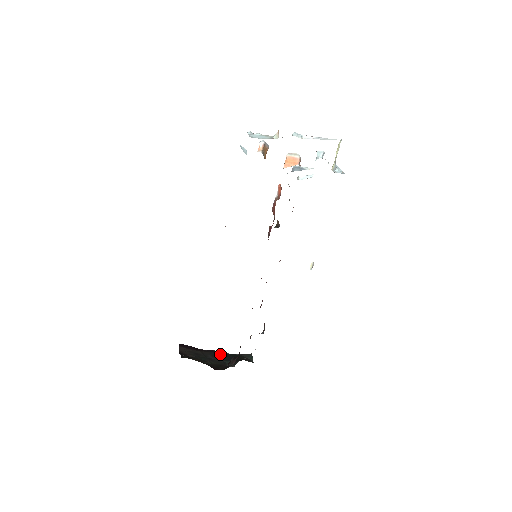
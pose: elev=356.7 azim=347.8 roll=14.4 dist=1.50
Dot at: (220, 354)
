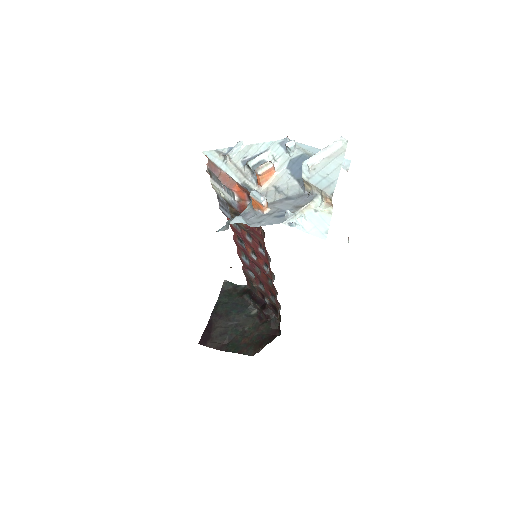
Dot at: (226, 312)
